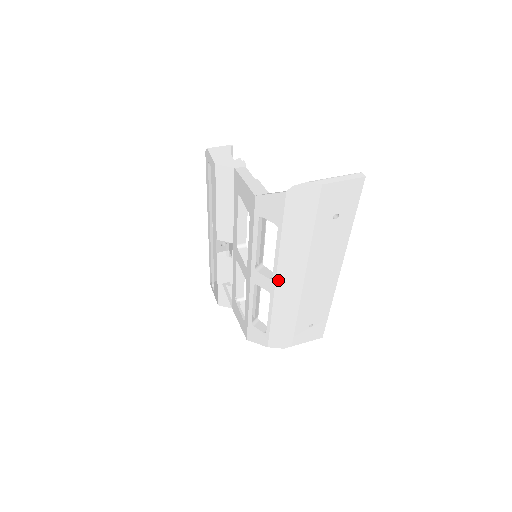
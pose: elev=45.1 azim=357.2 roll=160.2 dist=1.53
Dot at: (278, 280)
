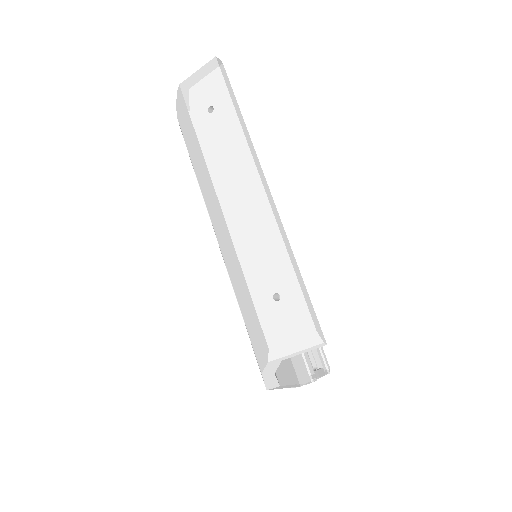
Dot at: (215, 230)
